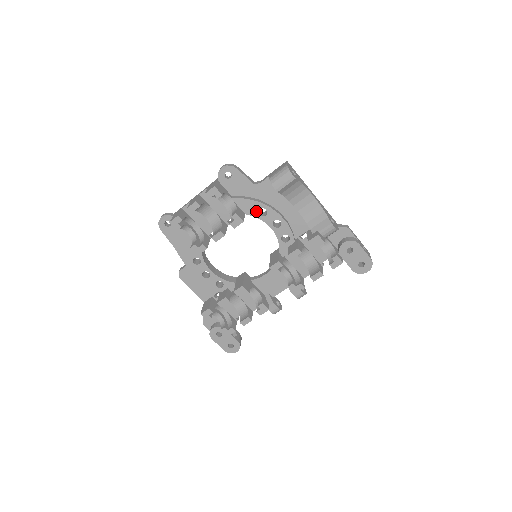
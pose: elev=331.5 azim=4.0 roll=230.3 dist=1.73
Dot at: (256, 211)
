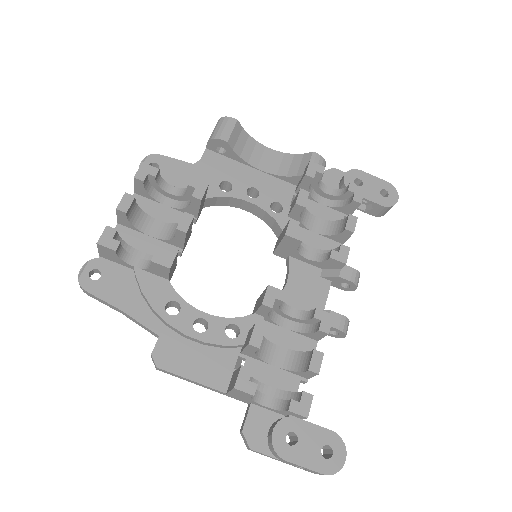
Dot at: (216, 189)
